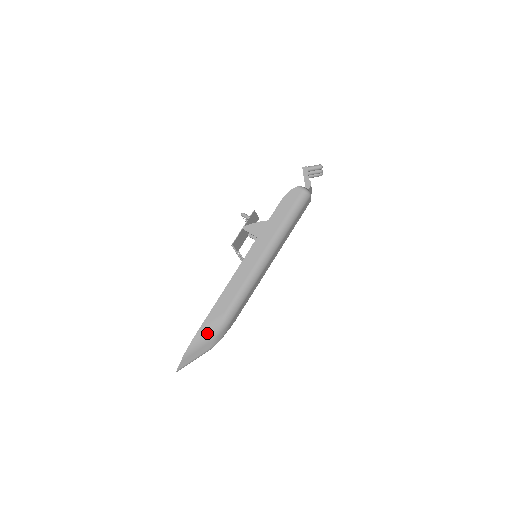
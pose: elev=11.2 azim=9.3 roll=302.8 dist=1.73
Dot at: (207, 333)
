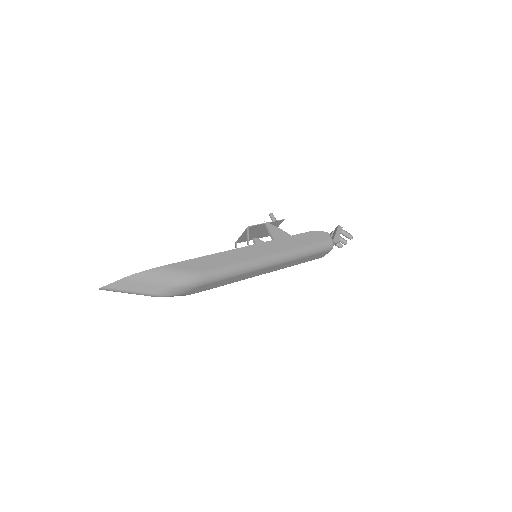
Dot at: (171, 275)
